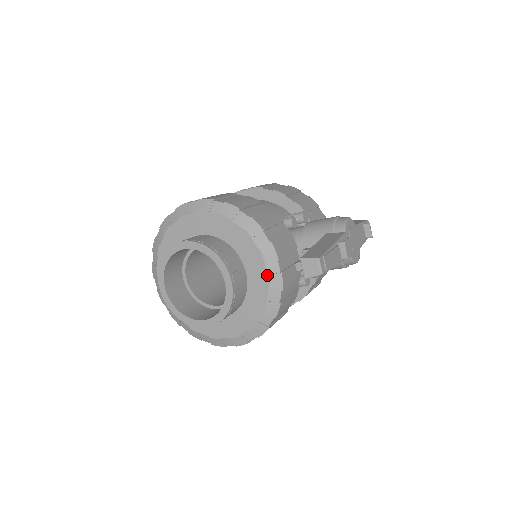
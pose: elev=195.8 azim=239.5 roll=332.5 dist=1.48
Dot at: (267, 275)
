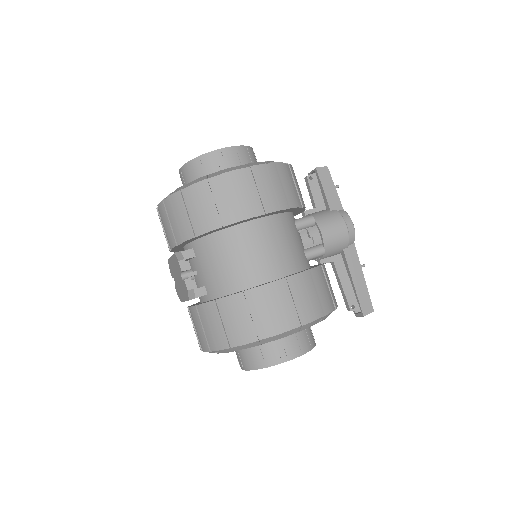
Dot at: occluded
